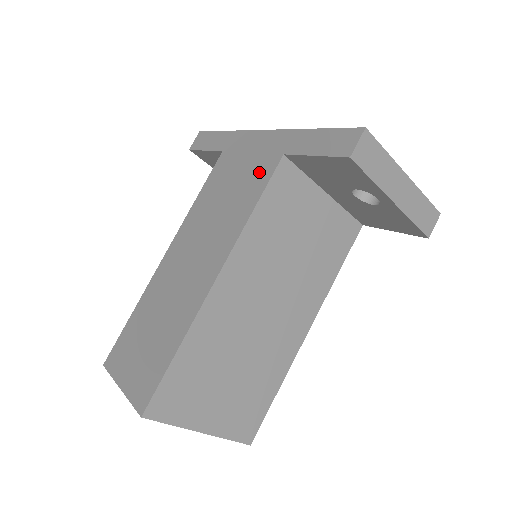
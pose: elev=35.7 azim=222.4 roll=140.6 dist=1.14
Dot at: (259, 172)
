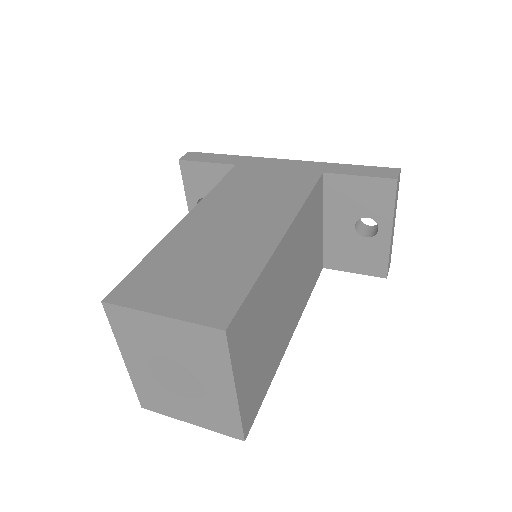
Dot at: (300, 178)
